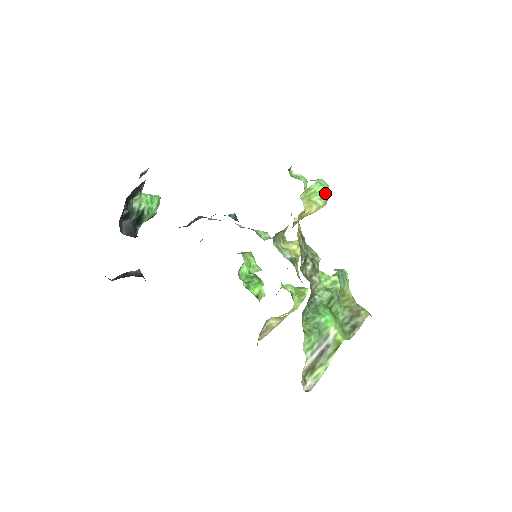
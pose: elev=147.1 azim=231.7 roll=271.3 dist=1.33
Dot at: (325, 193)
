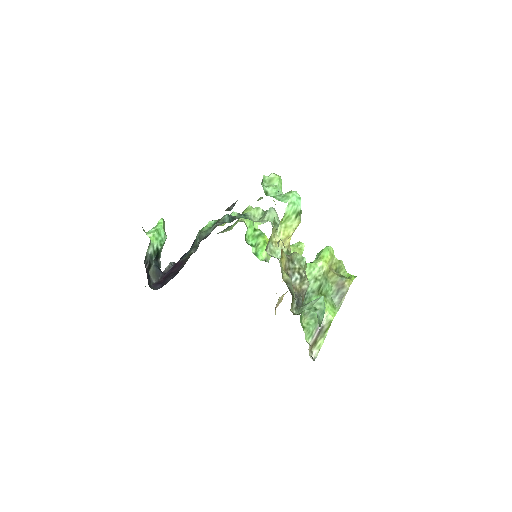
Dot at: (298, 211)
